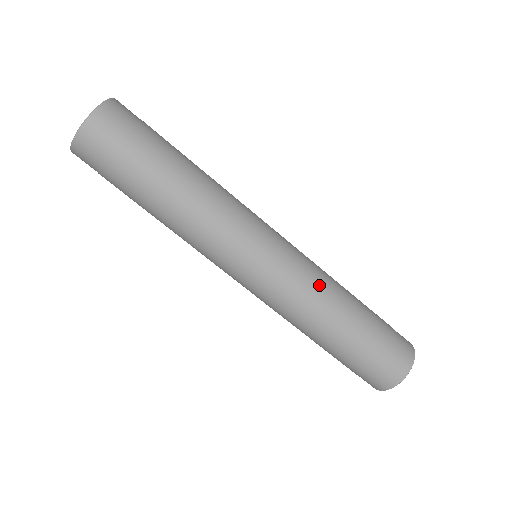
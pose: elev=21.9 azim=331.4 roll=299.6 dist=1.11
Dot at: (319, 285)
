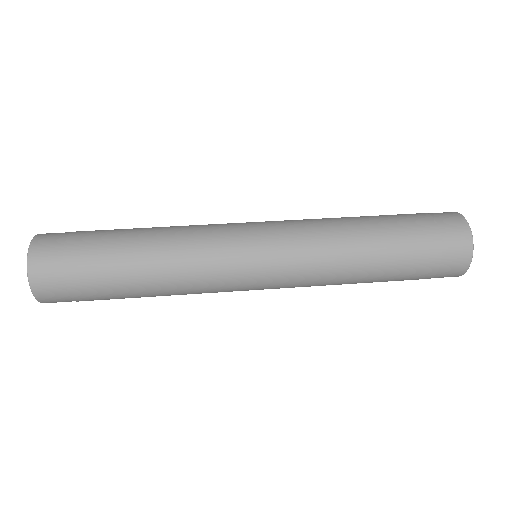
Dot at: (326, 234)
